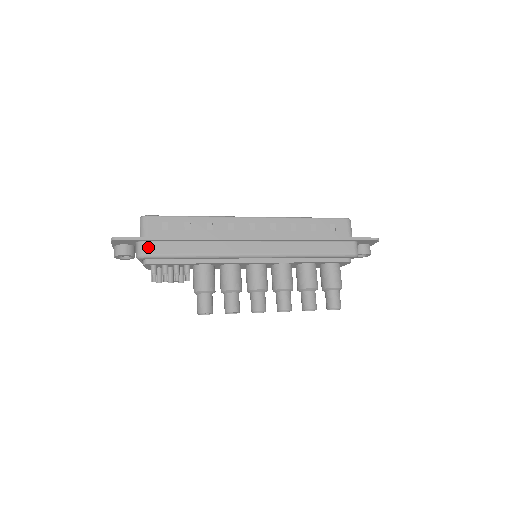
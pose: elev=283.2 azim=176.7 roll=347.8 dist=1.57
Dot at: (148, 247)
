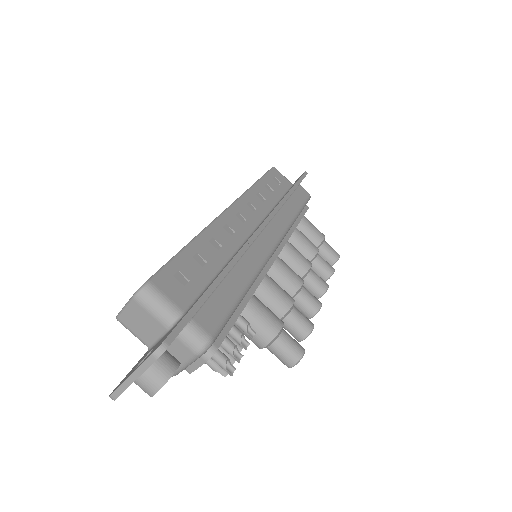
Dot at: (204, 321)
